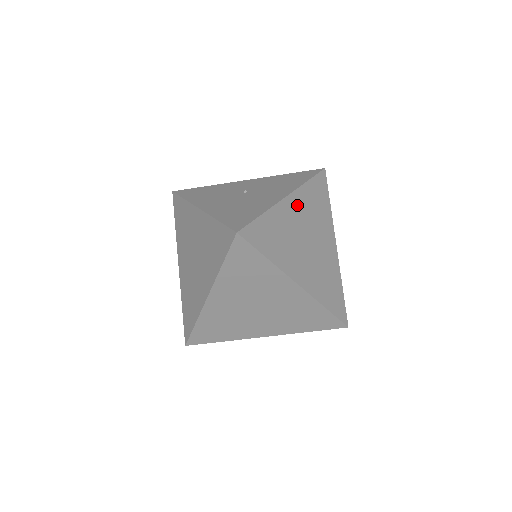
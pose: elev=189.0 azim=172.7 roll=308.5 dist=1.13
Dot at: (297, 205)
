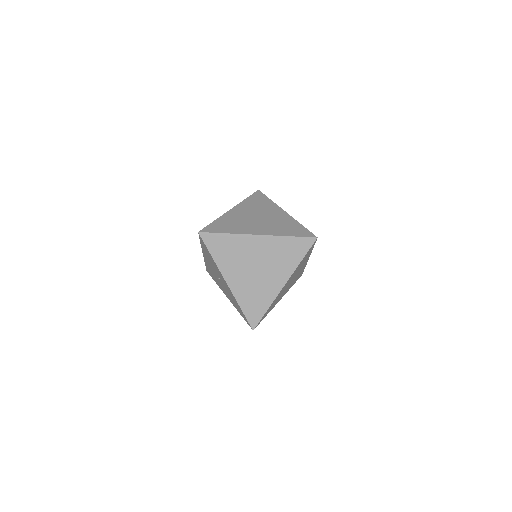
Dot at: occluded
